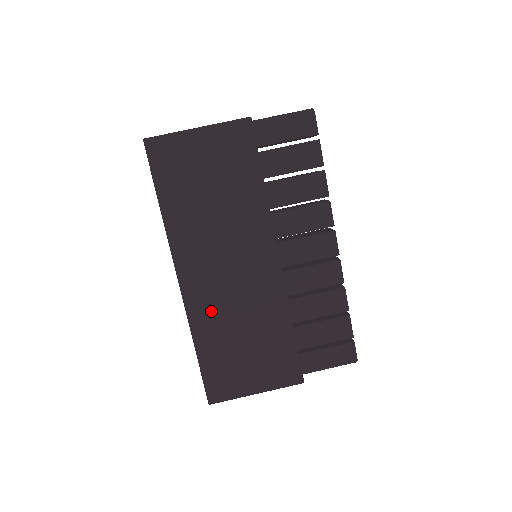
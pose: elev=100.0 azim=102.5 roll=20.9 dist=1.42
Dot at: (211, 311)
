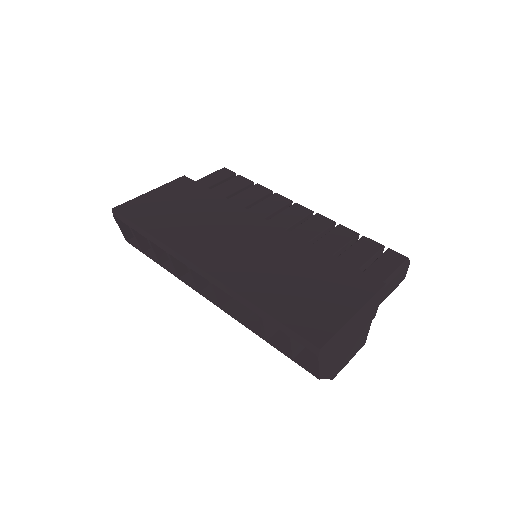
Dot at: (247, 274)
